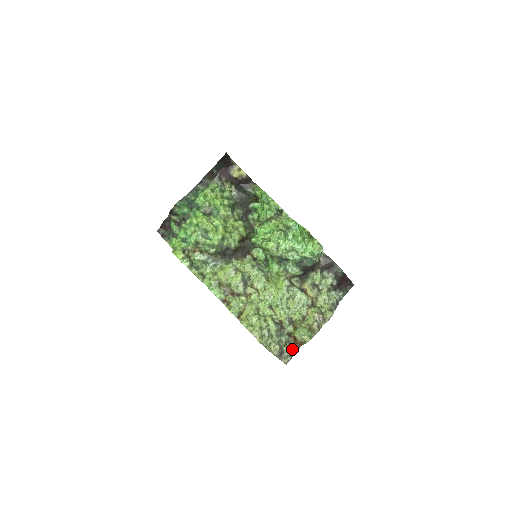
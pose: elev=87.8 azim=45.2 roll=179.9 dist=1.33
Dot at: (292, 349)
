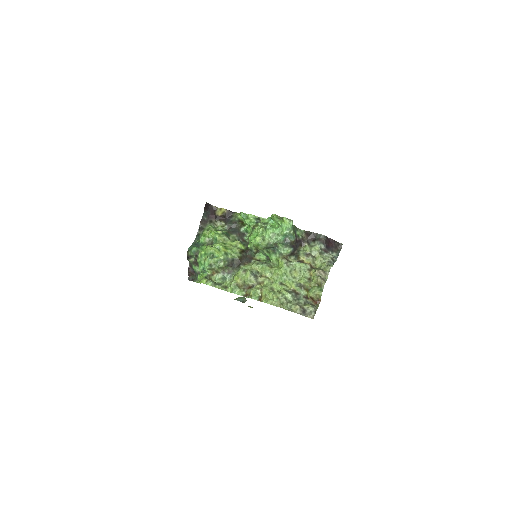
Dot at: (312, 306)
